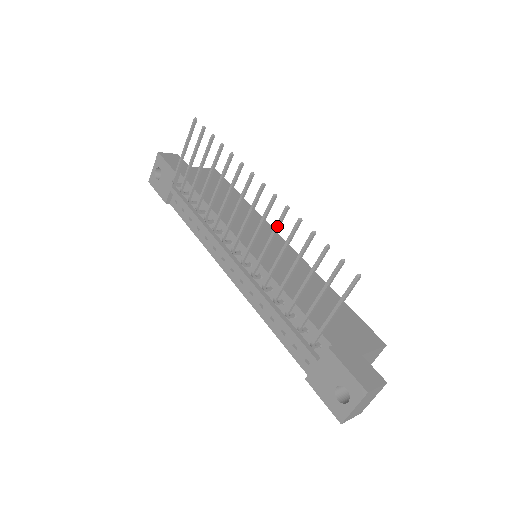
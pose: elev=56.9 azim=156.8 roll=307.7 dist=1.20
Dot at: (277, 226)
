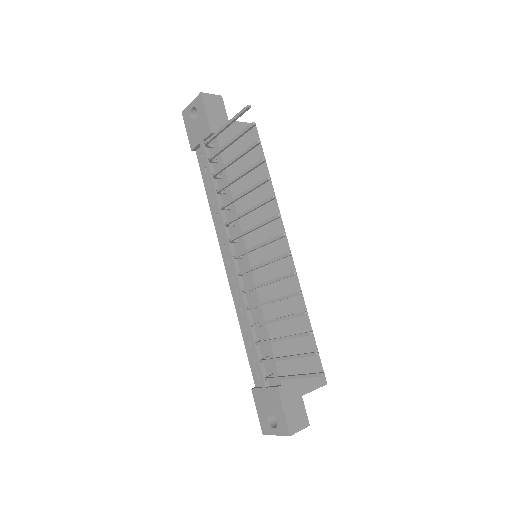
Dot at: (279, 279)
